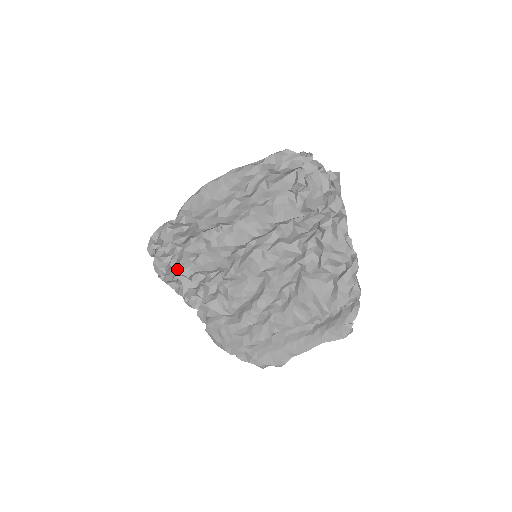
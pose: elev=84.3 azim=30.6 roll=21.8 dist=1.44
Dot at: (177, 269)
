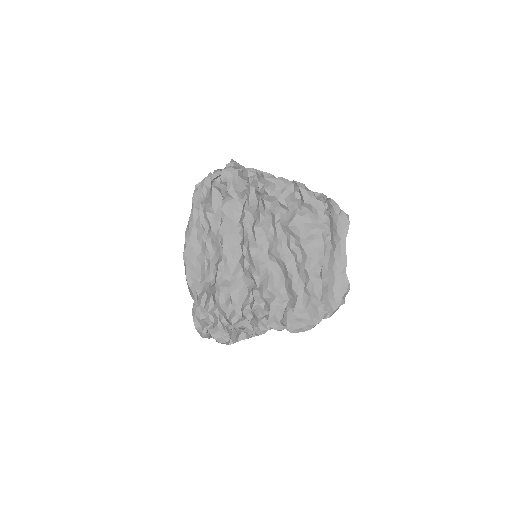
Dot at: (231, 324)
